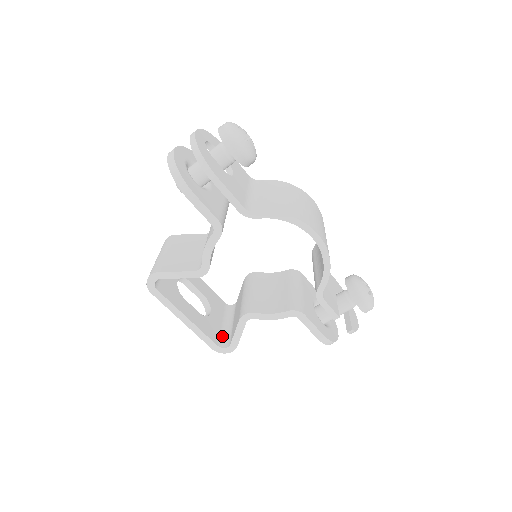
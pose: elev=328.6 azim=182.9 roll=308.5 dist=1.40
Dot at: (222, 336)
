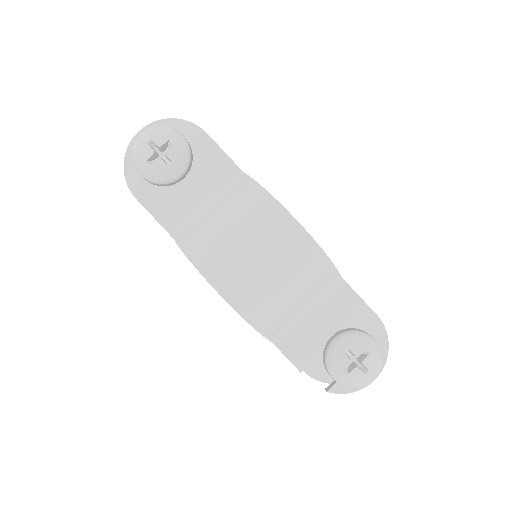
Dot at: occluded
